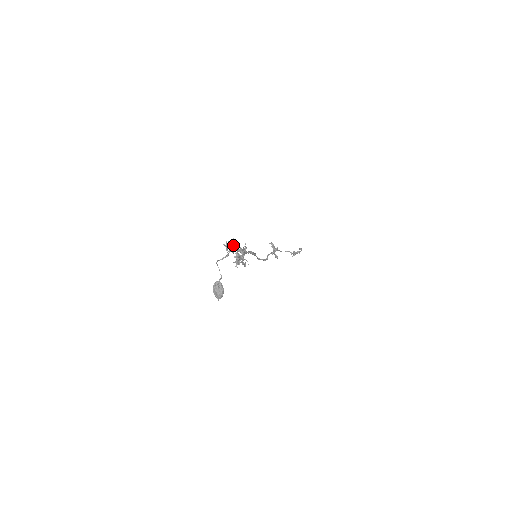
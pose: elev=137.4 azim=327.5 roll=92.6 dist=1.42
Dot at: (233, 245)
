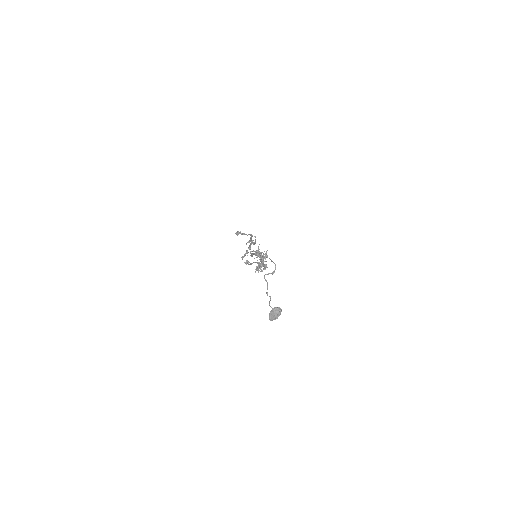
Dot at: occluded
